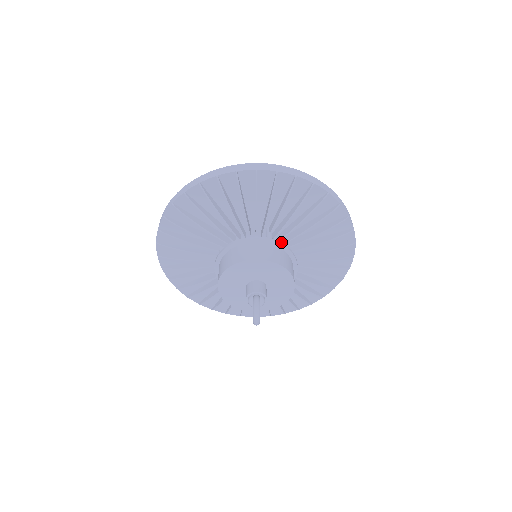
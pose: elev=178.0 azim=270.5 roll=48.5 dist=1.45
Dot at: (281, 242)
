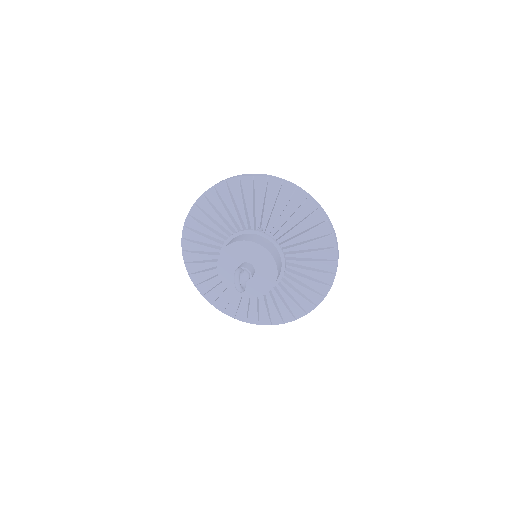
Dot at: occluded
